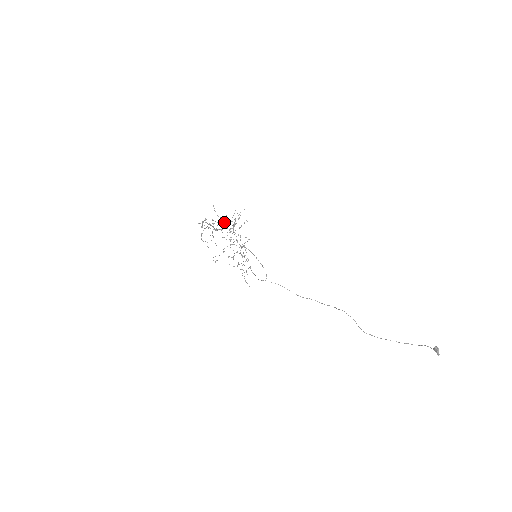
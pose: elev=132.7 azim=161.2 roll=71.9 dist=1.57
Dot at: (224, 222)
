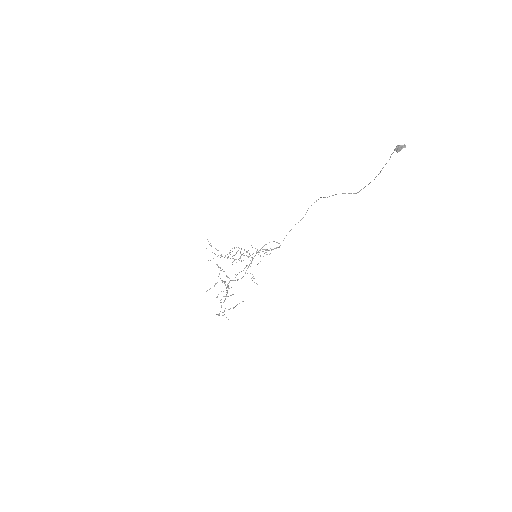
Dot at: occluded
